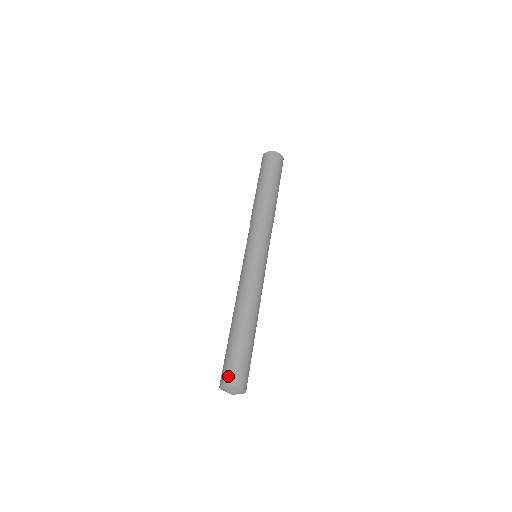
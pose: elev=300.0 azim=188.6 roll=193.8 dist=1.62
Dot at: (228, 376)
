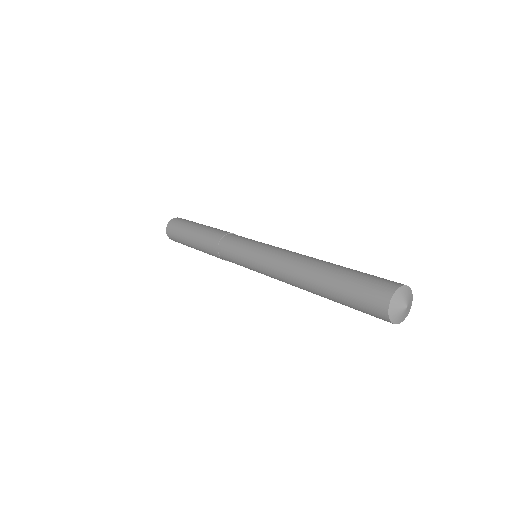
Dot at: (379, 293)
